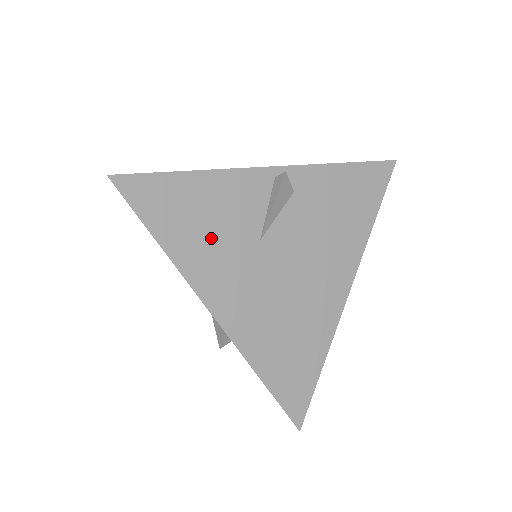
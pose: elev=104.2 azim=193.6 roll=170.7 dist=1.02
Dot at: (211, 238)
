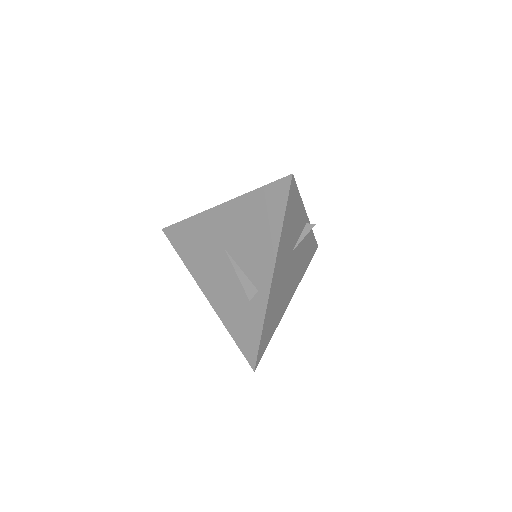
Dot at: (289, 236)
